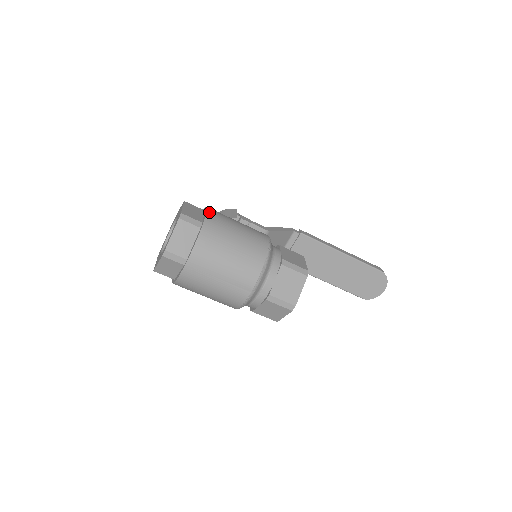
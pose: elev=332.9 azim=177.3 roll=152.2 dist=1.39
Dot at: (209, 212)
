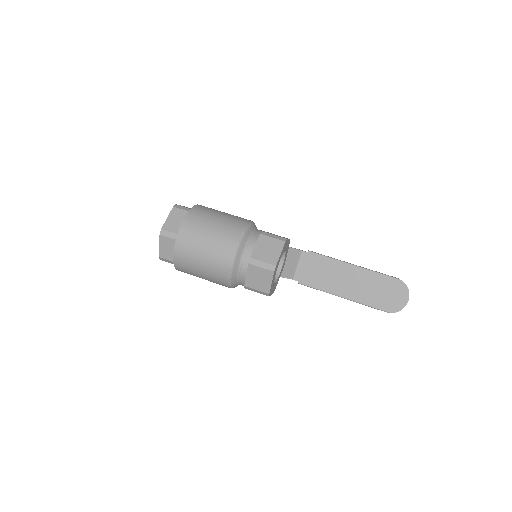
Dot at: (200, 205)
